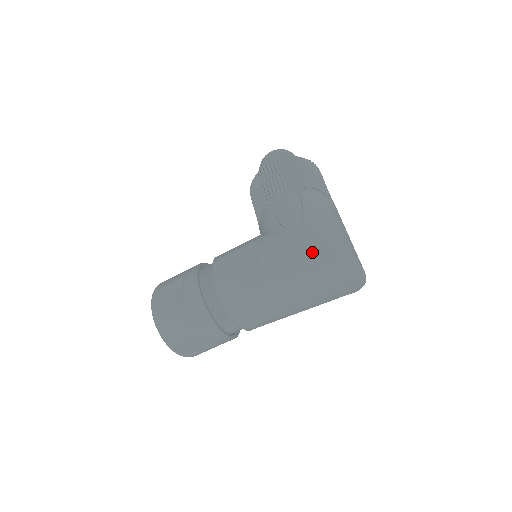
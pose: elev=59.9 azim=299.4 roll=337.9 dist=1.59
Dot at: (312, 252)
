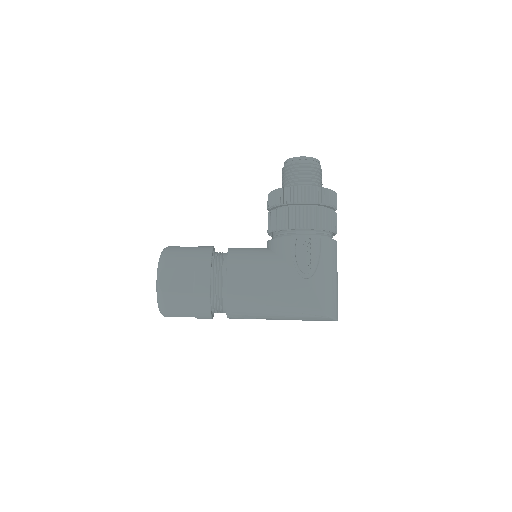
Dot at: (315, 306)
